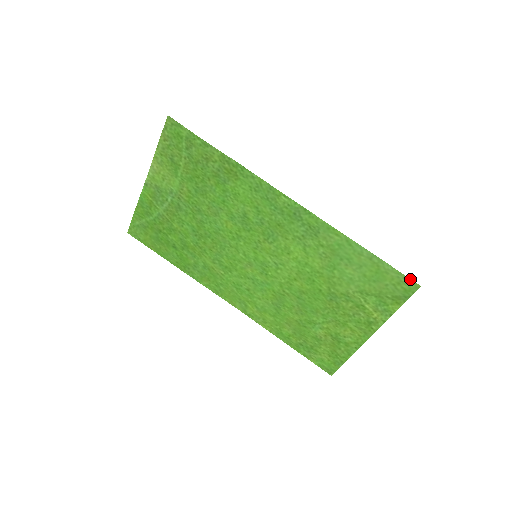
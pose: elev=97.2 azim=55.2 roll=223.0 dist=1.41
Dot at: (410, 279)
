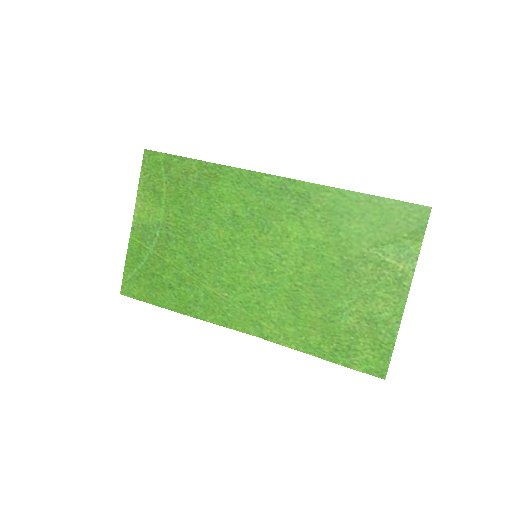
Dot at: (417, 204)
